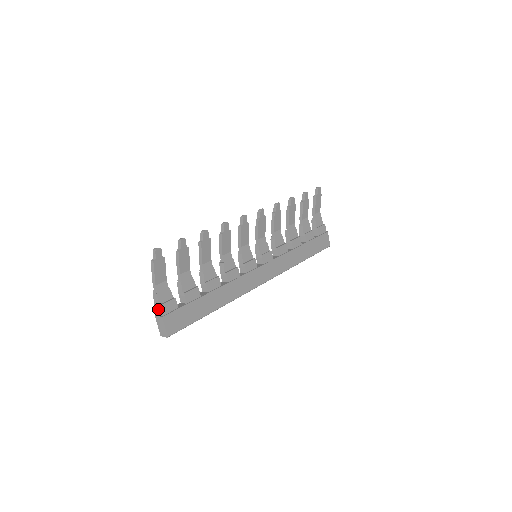
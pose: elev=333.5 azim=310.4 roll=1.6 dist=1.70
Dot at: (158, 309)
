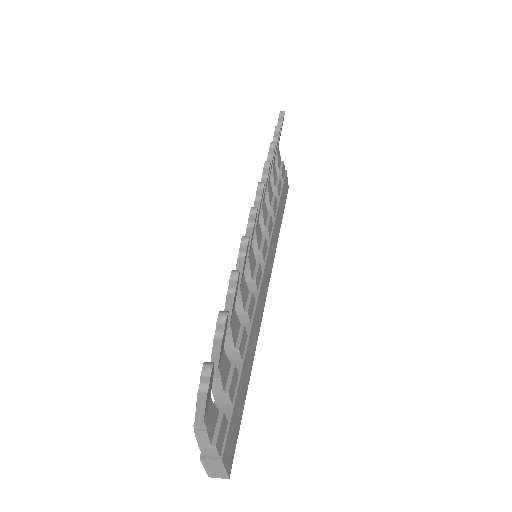
Dot at: (209, 450)
